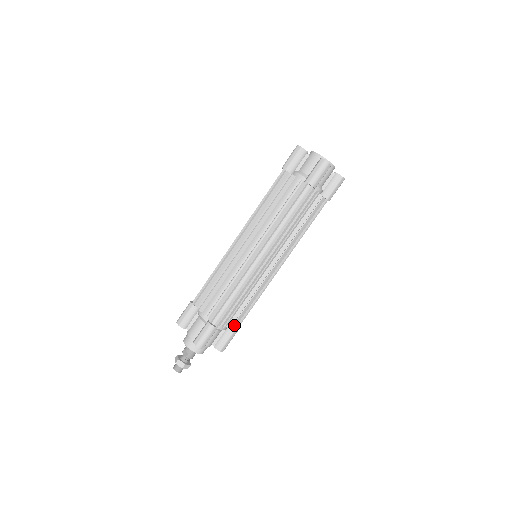
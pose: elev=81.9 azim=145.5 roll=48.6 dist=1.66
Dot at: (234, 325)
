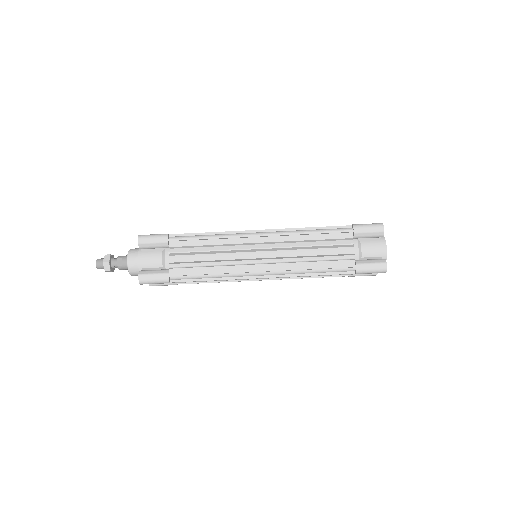
Dot at: occluded
